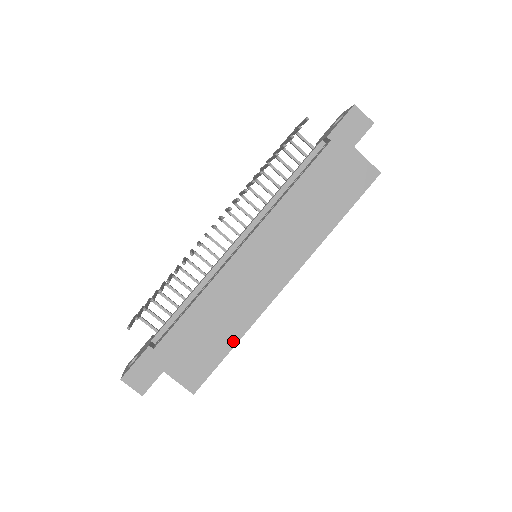
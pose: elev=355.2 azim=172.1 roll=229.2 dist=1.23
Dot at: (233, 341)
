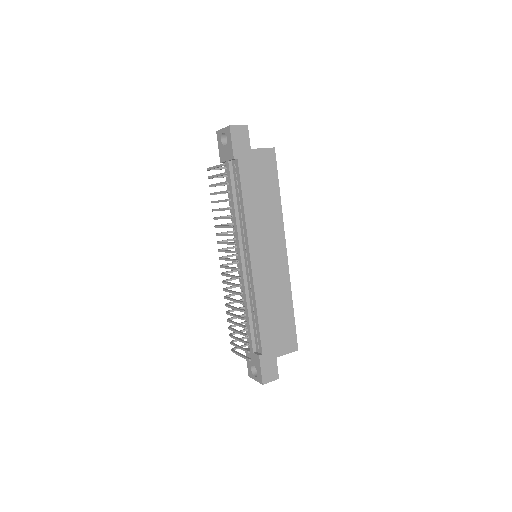
Dot at: (291, 307)
